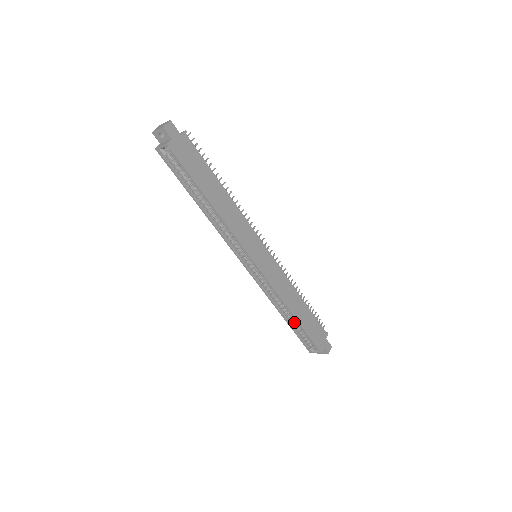
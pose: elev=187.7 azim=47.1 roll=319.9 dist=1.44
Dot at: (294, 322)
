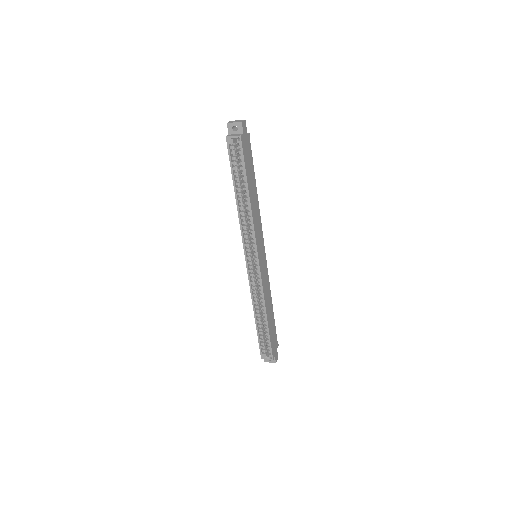
Dot at: (262, 325)
